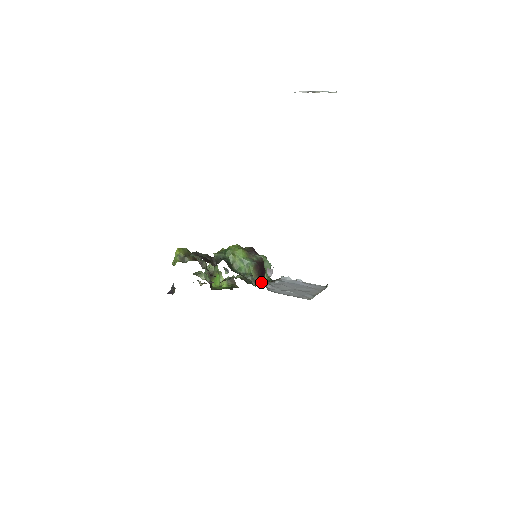
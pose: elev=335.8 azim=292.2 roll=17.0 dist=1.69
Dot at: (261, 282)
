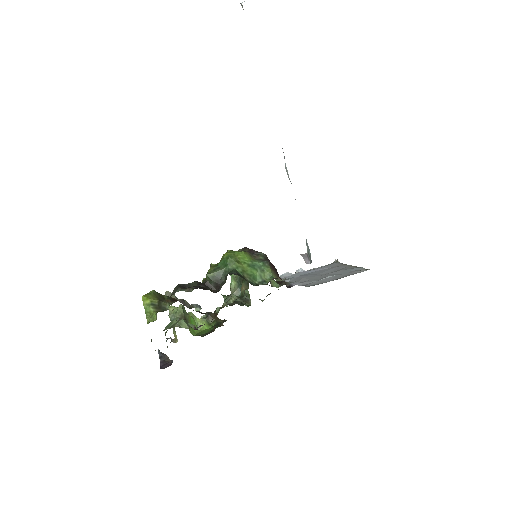
Dot at: (285, 284)
